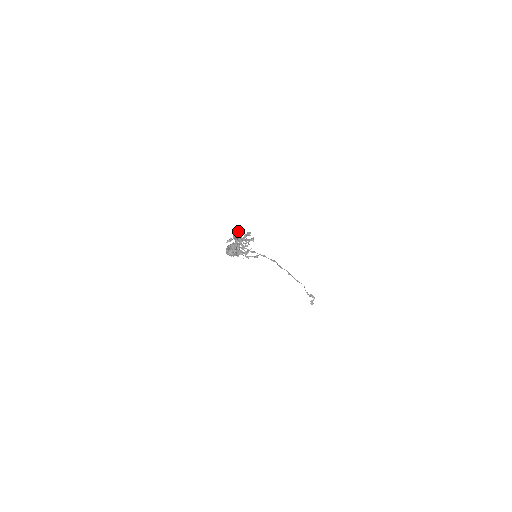
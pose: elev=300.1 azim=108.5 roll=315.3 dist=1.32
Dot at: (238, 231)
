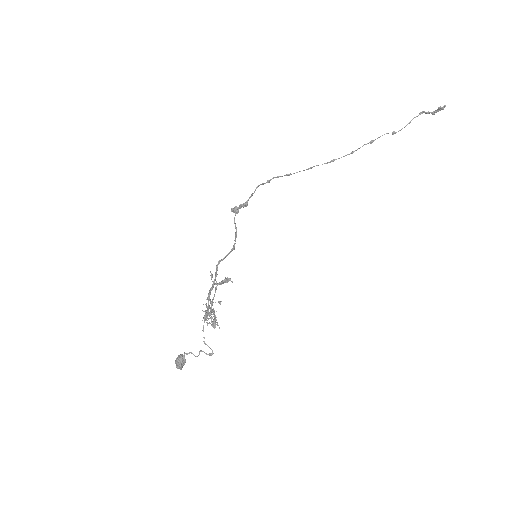
Dot at: (243, 206)
